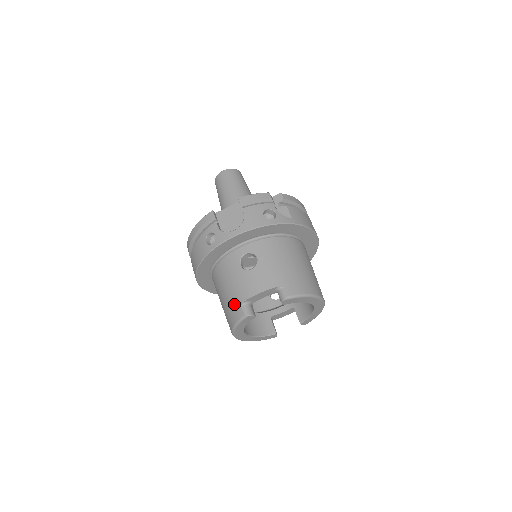
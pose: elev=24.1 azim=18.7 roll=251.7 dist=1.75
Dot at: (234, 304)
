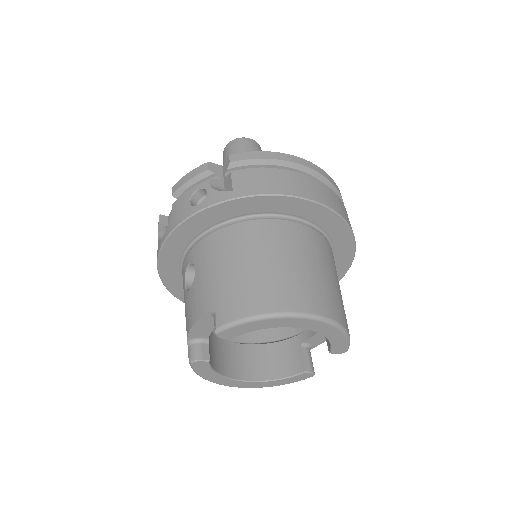
Dot at: occluded
